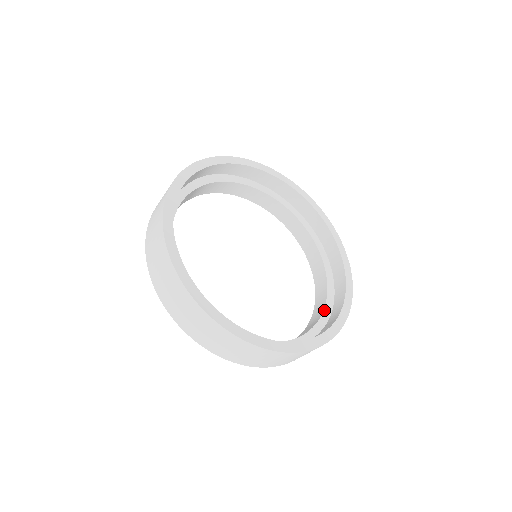
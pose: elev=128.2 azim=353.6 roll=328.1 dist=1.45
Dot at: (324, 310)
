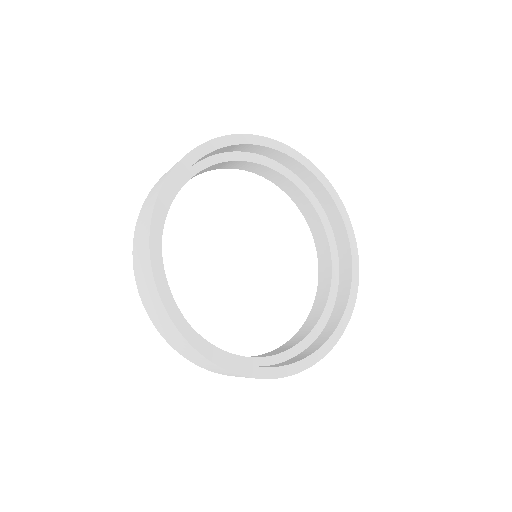
Dot at: (330, 249)
